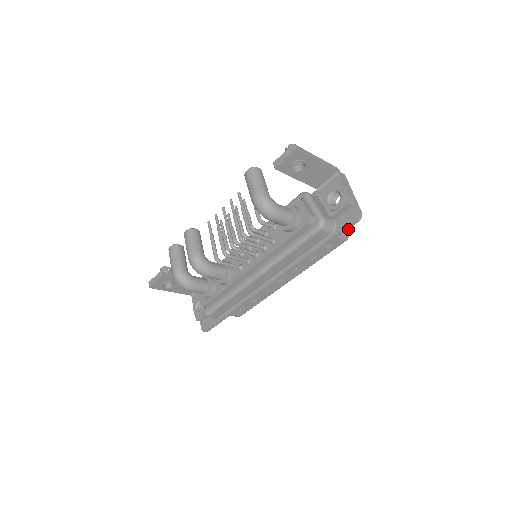
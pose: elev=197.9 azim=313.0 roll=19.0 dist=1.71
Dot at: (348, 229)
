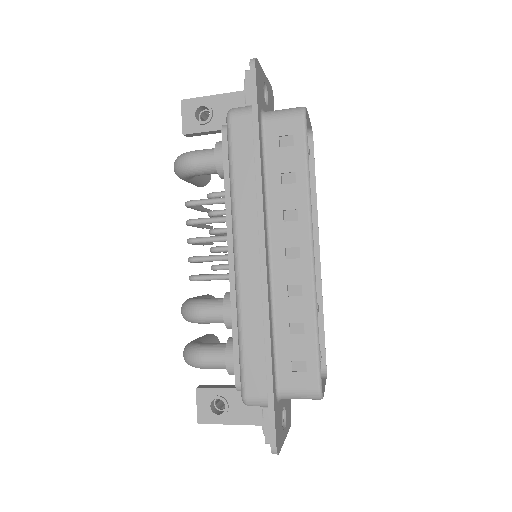
Dot at: occluded
